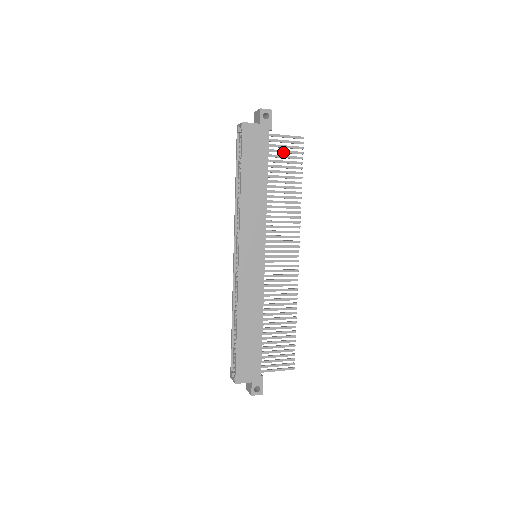
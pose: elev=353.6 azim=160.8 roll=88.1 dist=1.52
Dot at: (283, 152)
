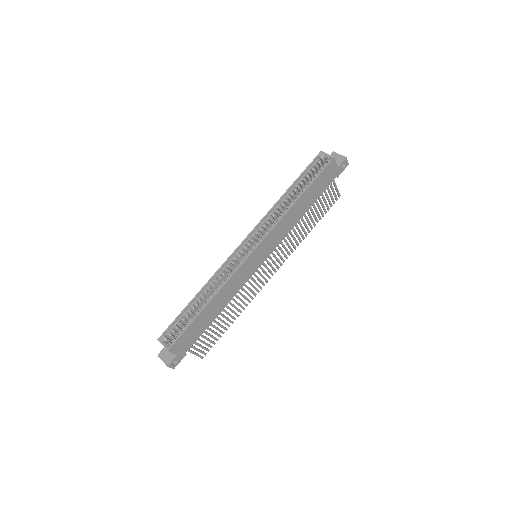
Dot at: (327, 196)
